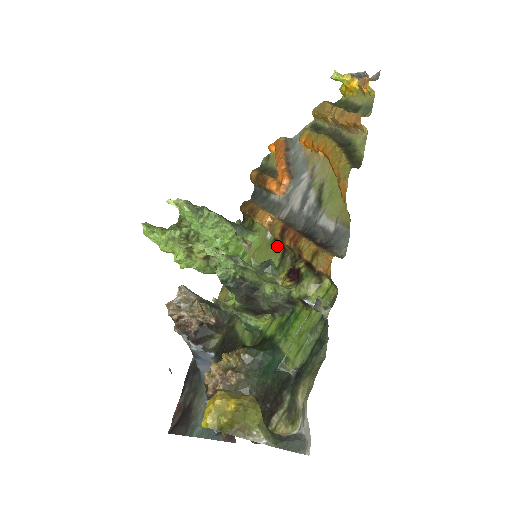
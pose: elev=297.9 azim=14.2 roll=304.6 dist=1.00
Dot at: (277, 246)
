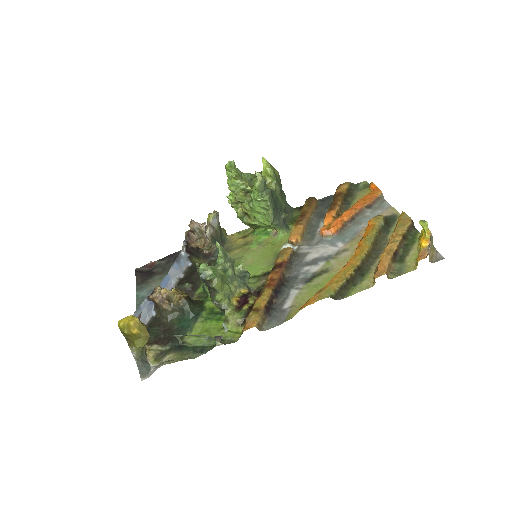
Dot at: (274, 263)
